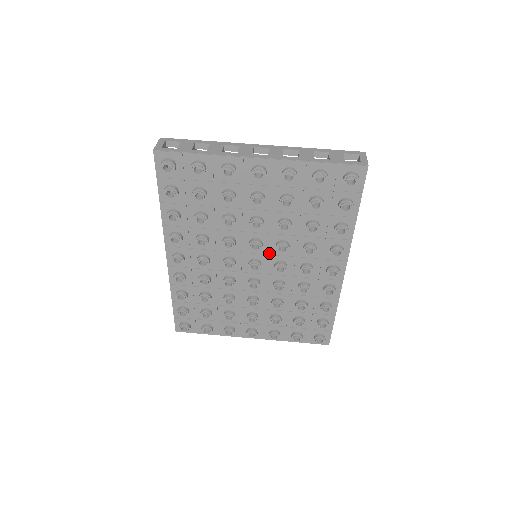
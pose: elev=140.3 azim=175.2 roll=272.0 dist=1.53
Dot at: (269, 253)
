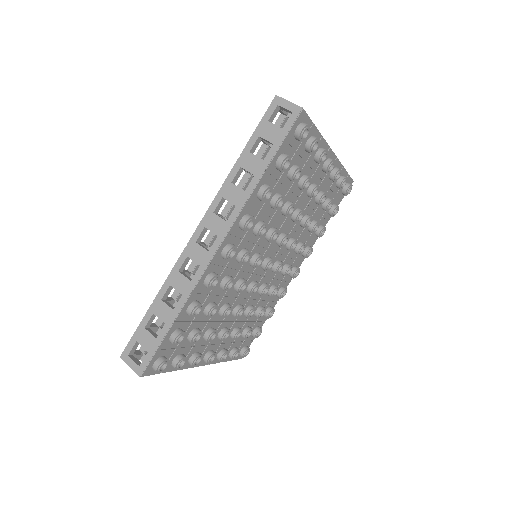
Dot at: (279, 251)
